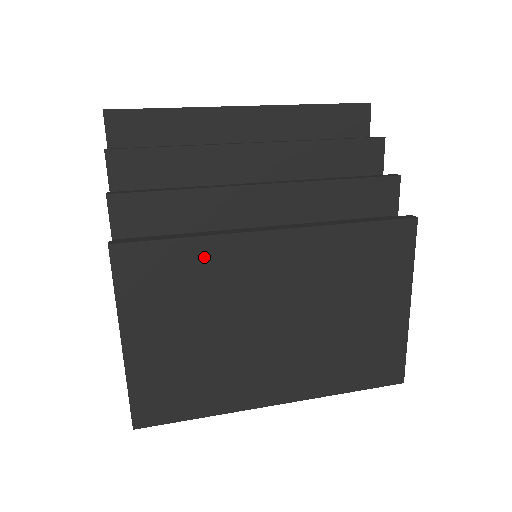
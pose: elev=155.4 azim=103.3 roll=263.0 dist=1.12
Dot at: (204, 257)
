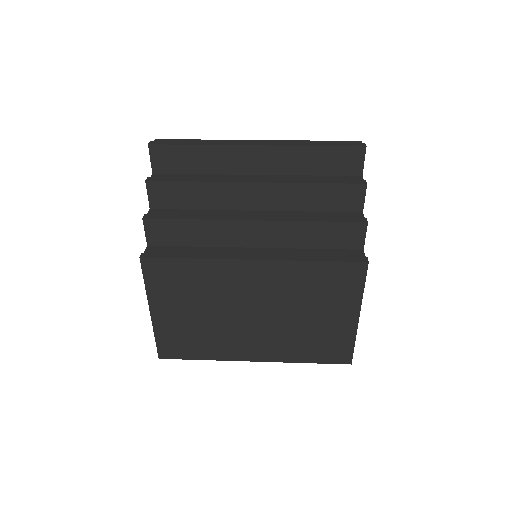
Dot at: (203, 271)
